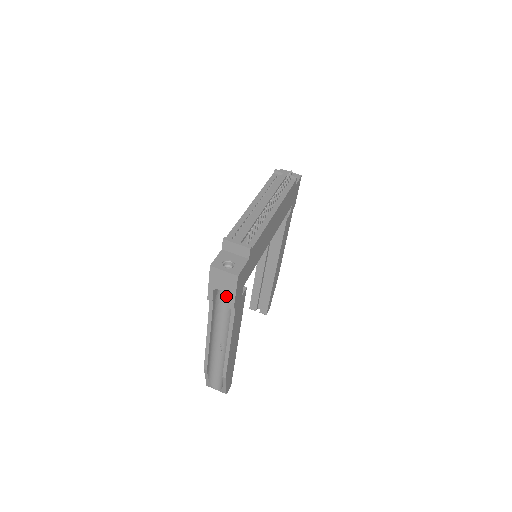
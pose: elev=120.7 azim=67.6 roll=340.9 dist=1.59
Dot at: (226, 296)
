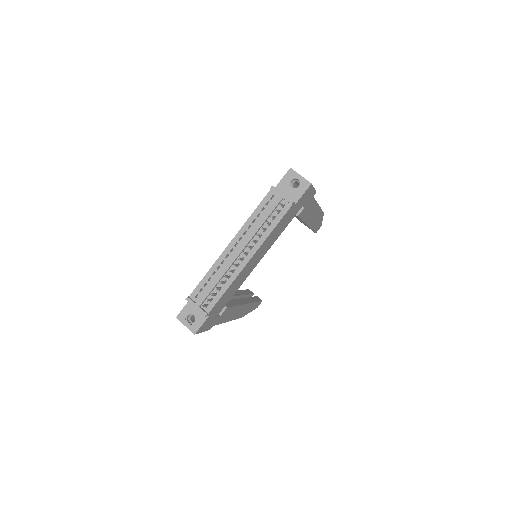
Dot at: occluded
